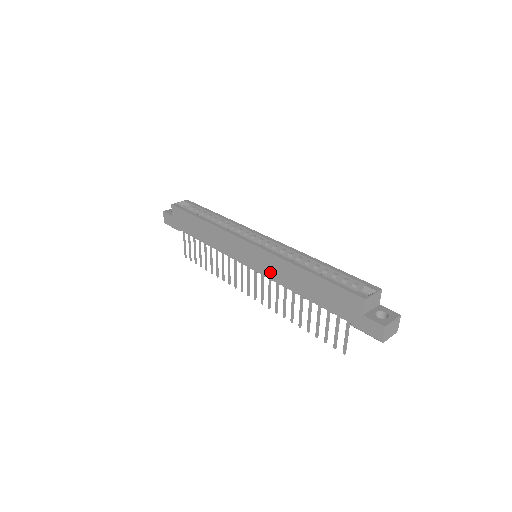
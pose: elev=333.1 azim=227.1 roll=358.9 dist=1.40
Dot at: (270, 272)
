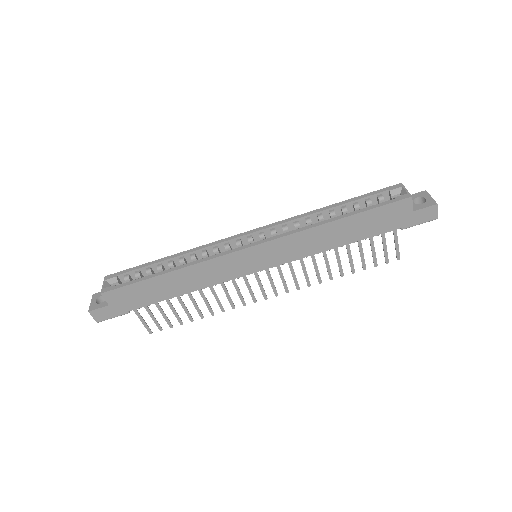
Dot at: (292, 254)
